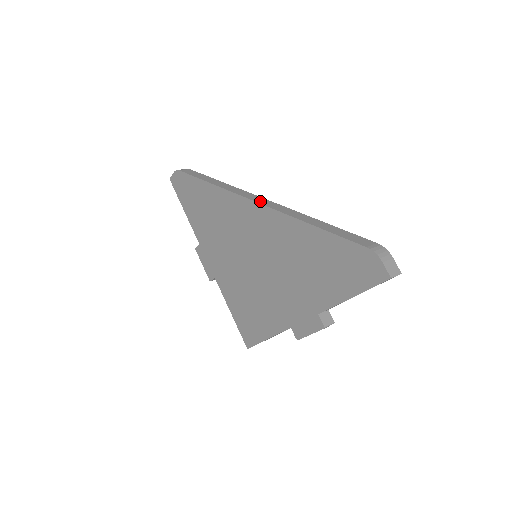
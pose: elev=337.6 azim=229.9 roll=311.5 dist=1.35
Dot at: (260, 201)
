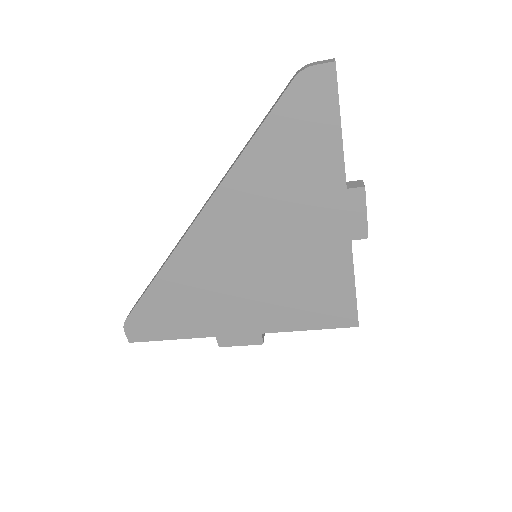
Dot at: (198, 214)
